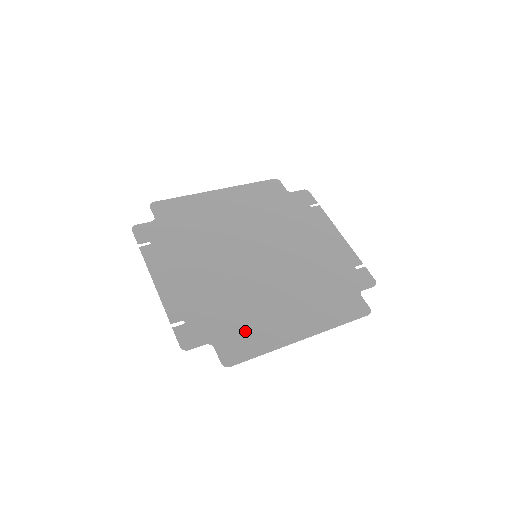
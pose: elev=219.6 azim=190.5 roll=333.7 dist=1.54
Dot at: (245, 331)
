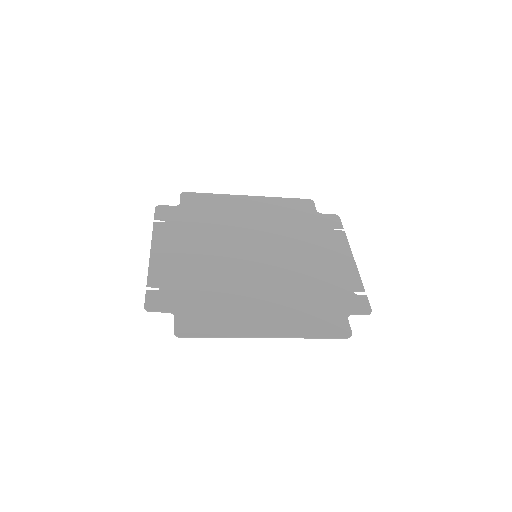
Dot at: (210, 313)
